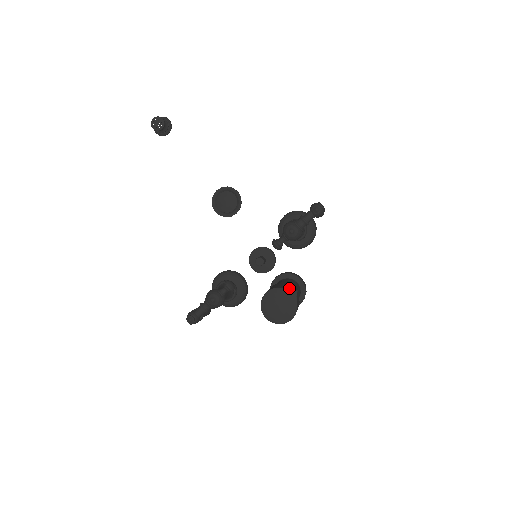
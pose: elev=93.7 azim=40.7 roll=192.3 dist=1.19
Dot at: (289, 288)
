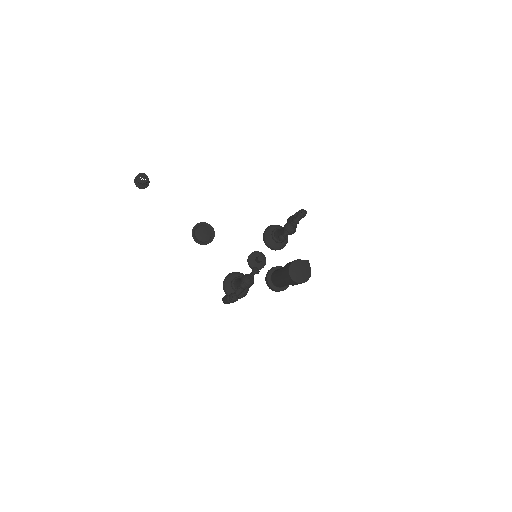
Dot at: (302, 260)
